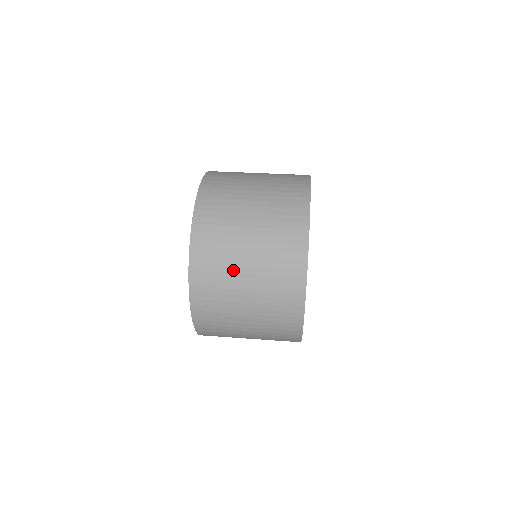
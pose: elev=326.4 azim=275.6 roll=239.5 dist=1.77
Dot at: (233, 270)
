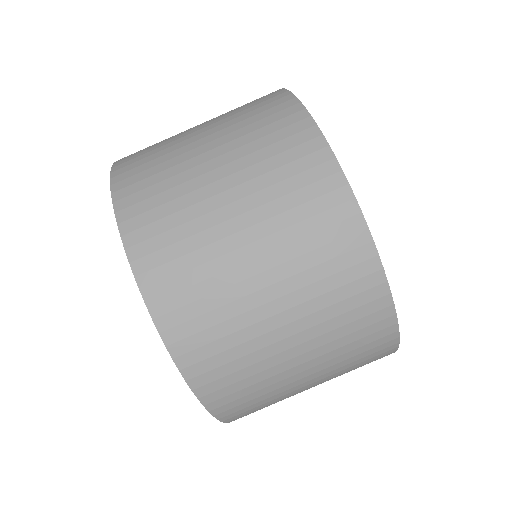
Dot at: occluded
